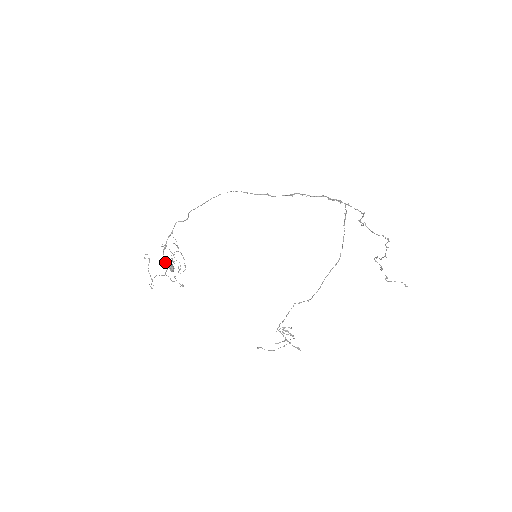
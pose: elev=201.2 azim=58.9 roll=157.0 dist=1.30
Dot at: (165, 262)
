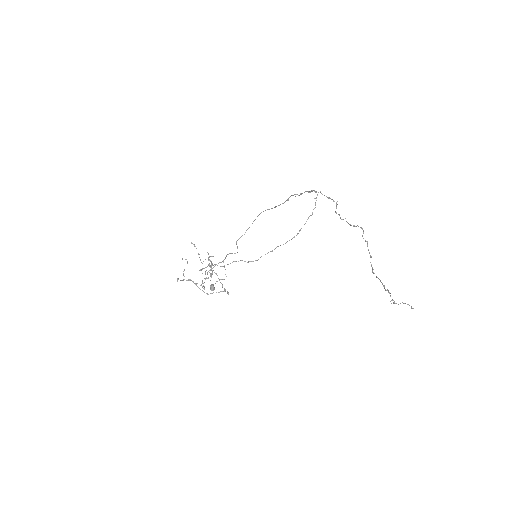
Dot at: occluded
